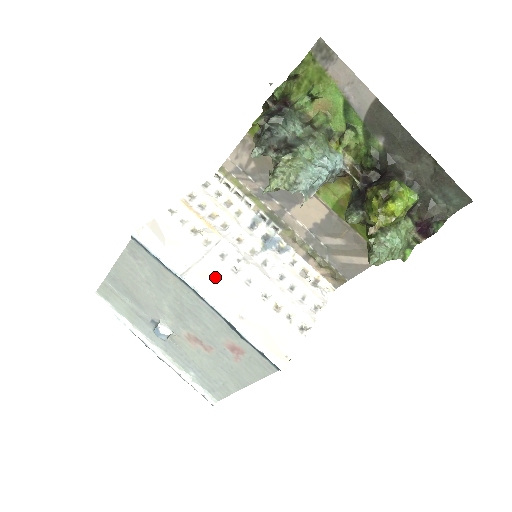
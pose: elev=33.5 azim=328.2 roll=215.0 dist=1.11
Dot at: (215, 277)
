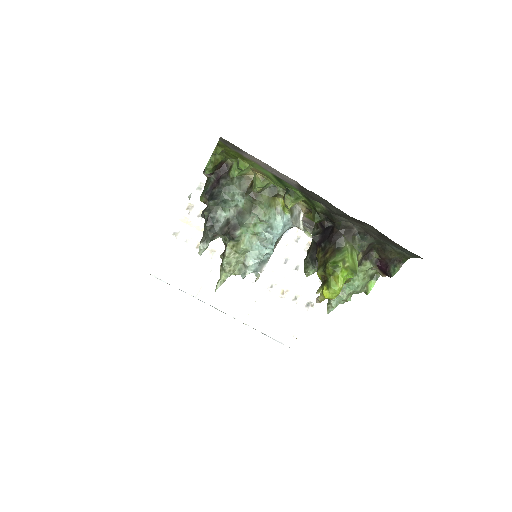
Dot at: (223, 288)
